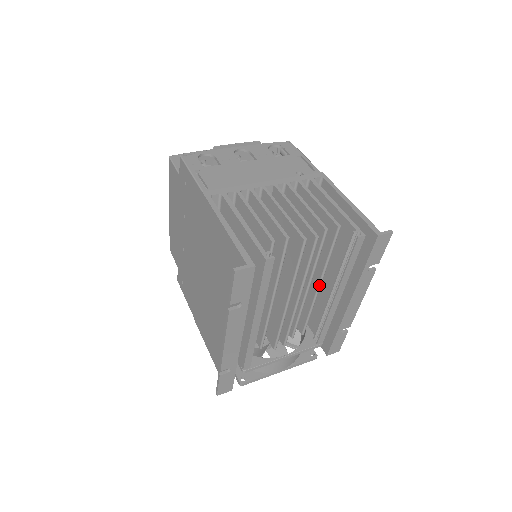
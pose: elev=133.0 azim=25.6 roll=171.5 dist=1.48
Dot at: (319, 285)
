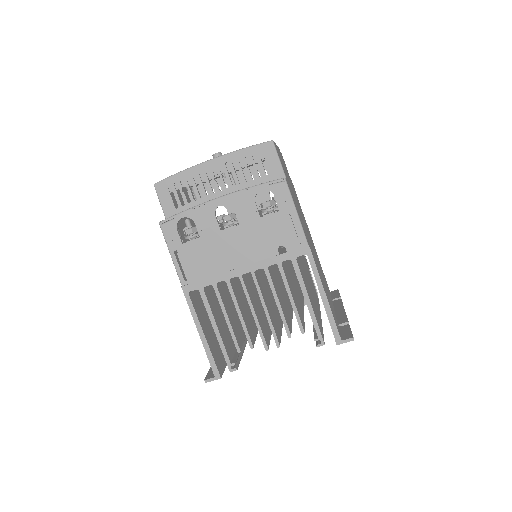
Dot at: occluded
